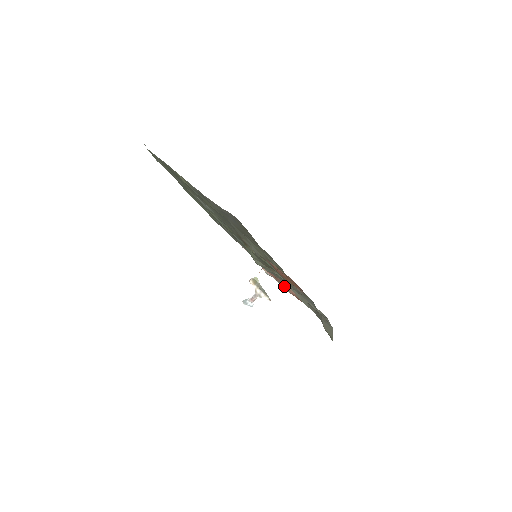
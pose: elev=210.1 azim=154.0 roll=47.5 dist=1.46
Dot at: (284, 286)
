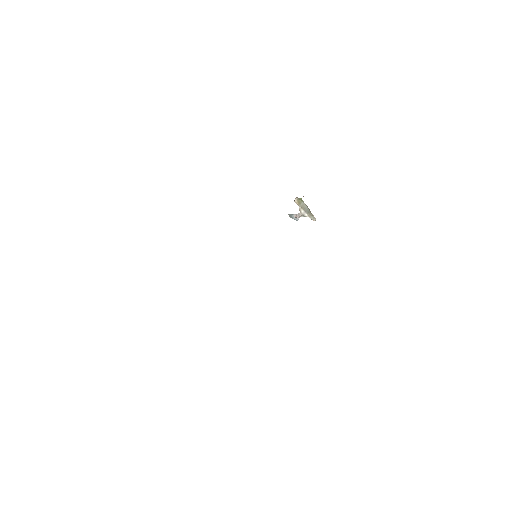
Dot at: occluded
